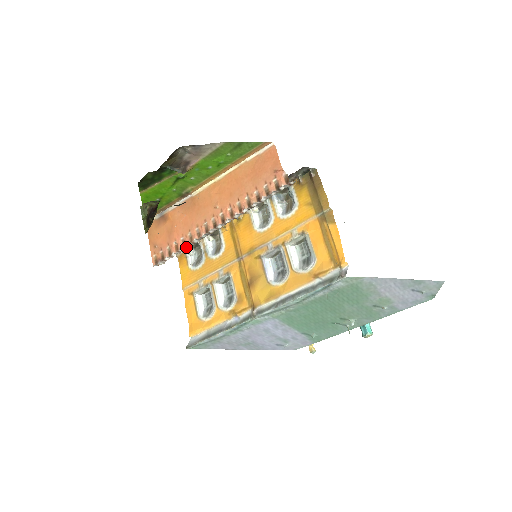
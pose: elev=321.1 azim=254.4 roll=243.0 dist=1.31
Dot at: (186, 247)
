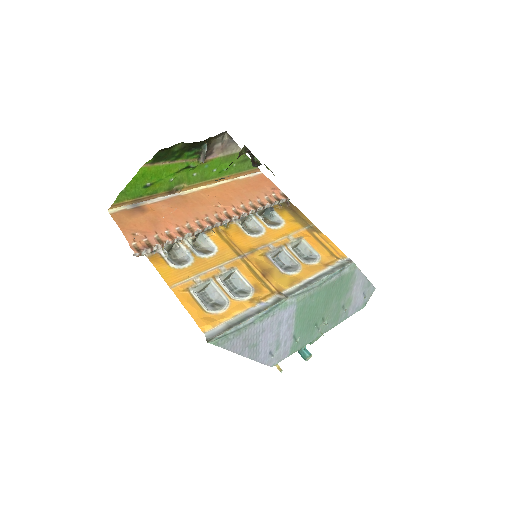
Dot at: (183, 237)
